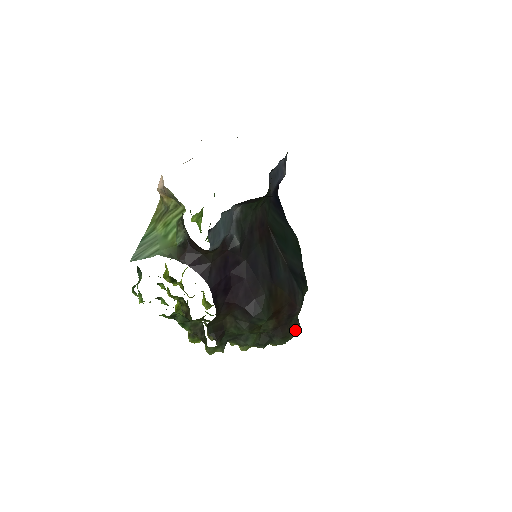
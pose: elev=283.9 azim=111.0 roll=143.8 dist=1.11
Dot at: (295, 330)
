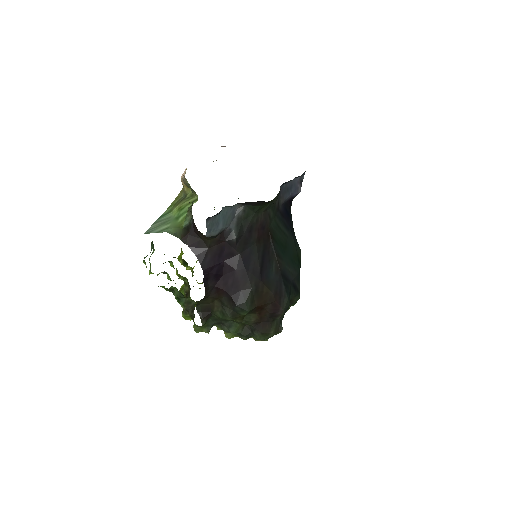
Dot at: (276, 330)
